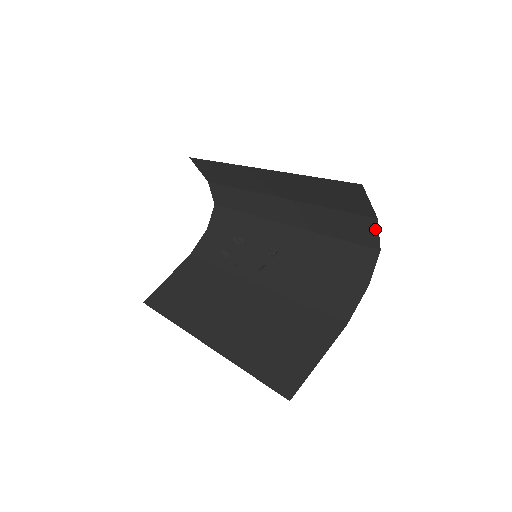
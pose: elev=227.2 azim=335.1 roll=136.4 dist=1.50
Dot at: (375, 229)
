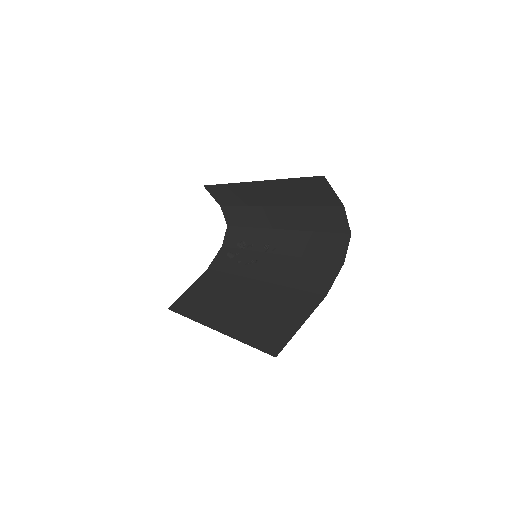
Dot at: (344, 216)
